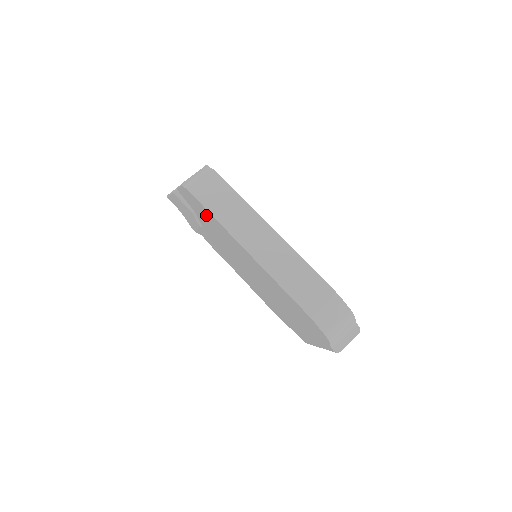
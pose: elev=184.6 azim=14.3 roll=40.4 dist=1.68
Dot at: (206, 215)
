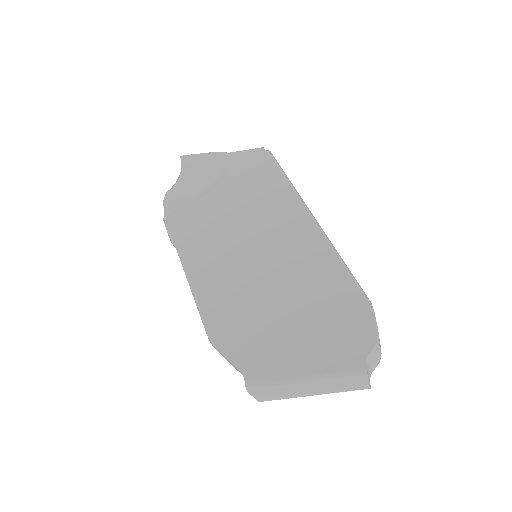
Dot at: (264, 178)
